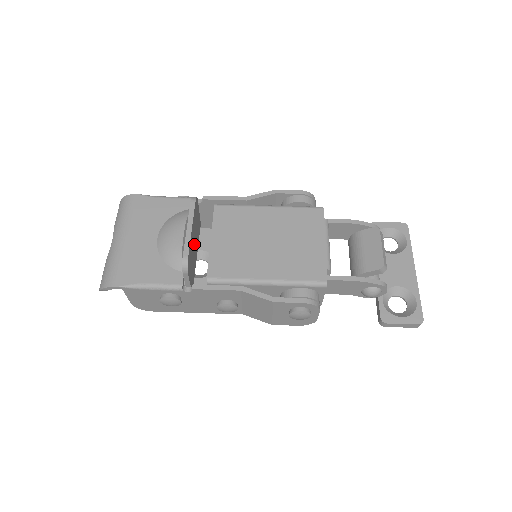
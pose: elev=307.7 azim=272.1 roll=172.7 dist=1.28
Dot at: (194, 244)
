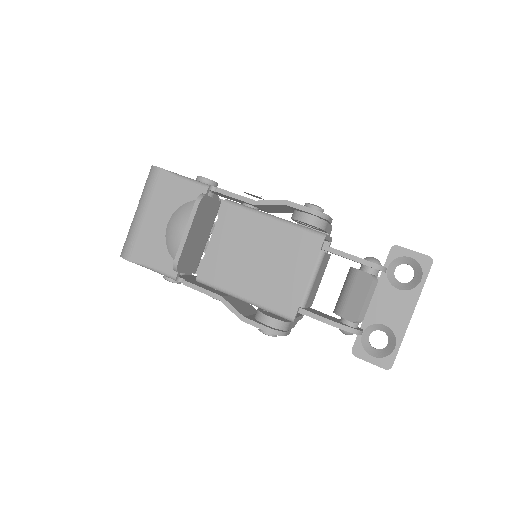
Dot at: (199, 236)
